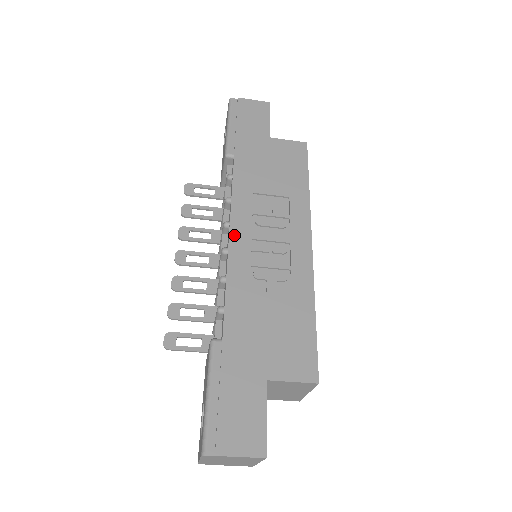
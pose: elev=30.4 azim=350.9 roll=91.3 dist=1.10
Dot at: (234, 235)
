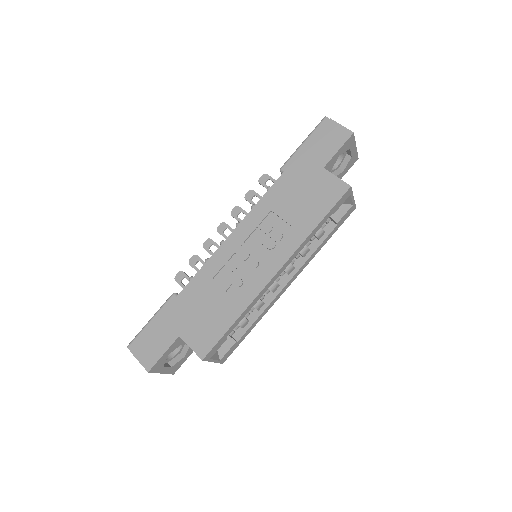
Dot at: (233, 236)
